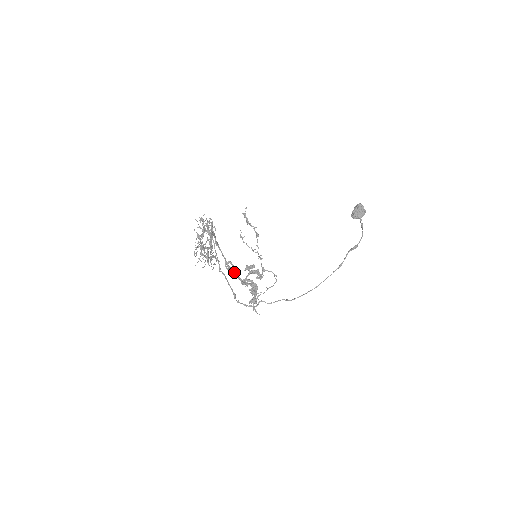
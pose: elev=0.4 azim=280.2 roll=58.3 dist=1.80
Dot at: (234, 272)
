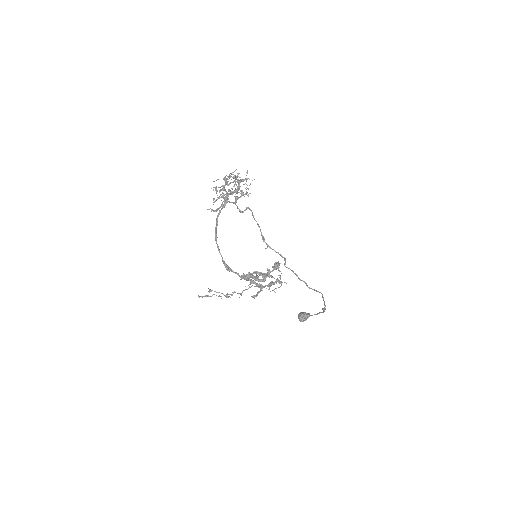
Dot at: (233, 271)
